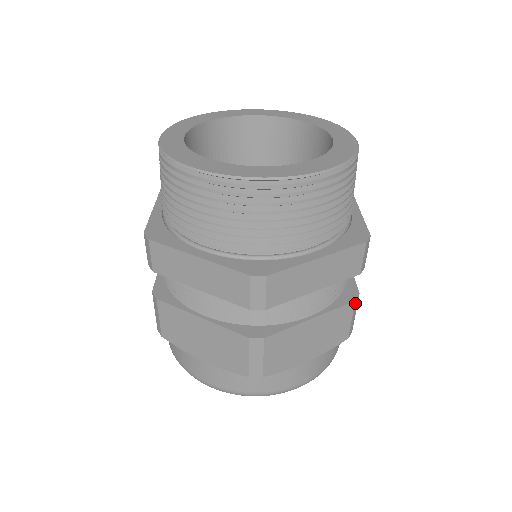
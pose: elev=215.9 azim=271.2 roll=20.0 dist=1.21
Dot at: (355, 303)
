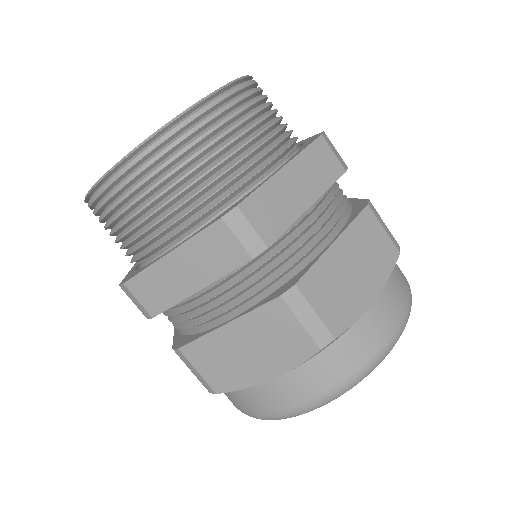
Dot at: (371, 208)
